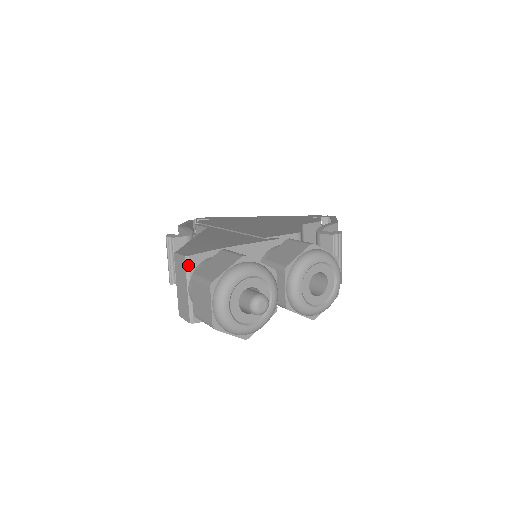
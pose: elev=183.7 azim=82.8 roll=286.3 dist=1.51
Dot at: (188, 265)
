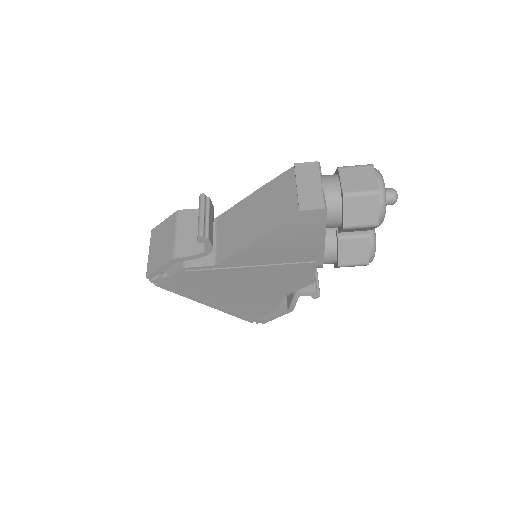
Dot at: (320, 168)
